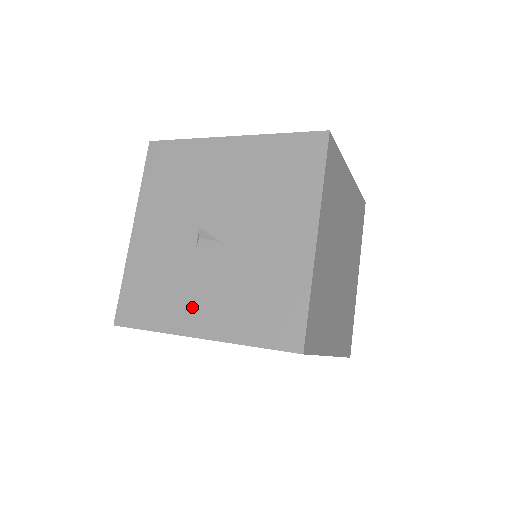
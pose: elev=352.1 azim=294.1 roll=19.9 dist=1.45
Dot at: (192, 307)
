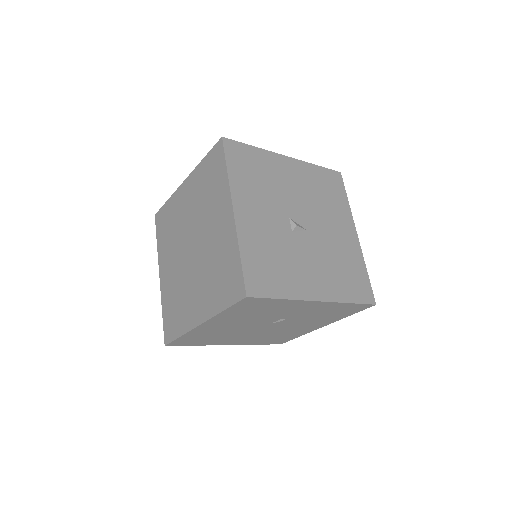
Dot at: (306, 278)
